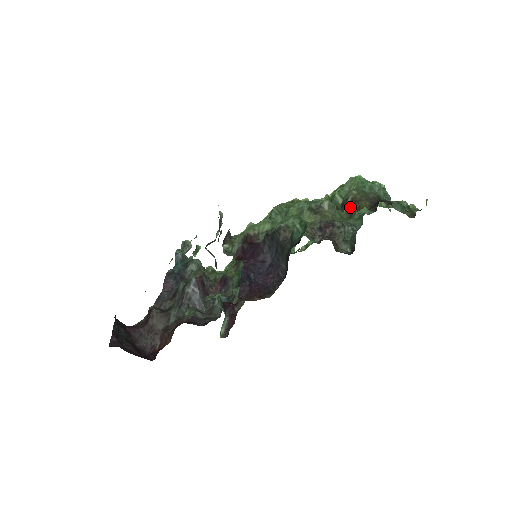
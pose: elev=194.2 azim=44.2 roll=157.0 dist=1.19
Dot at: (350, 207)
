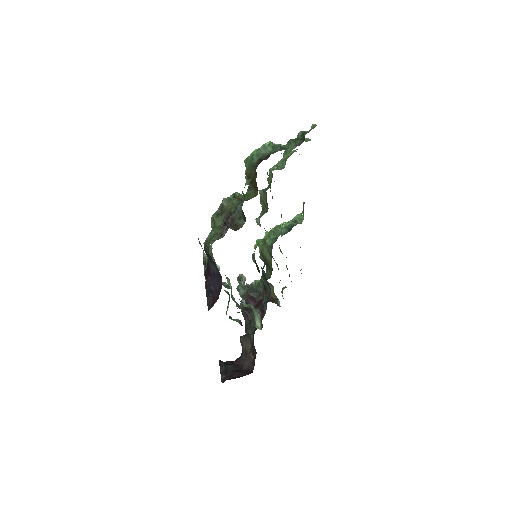
Dot at: (250, 183)
